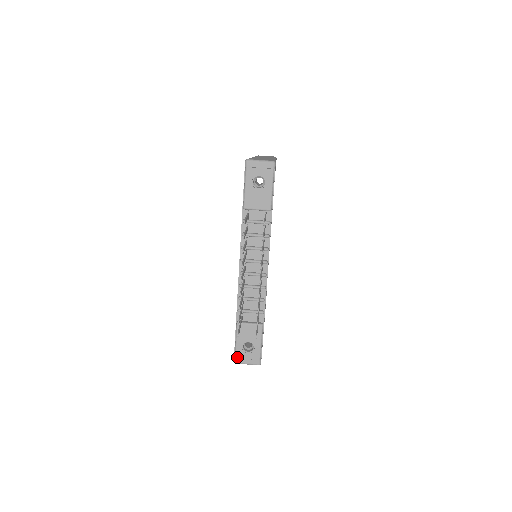
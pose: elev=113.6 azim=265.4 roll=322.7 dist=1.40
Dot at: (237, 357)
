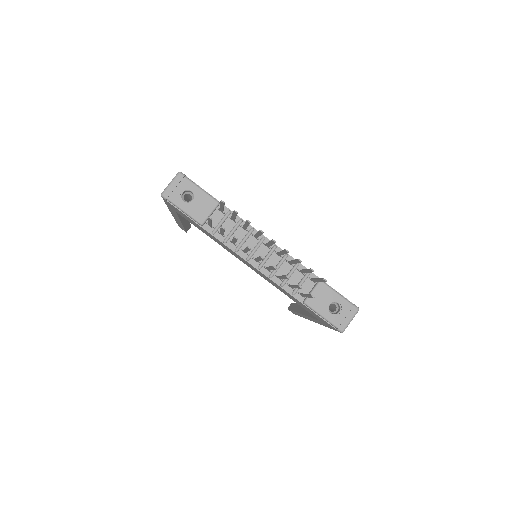
Dot at: (338, 325)
